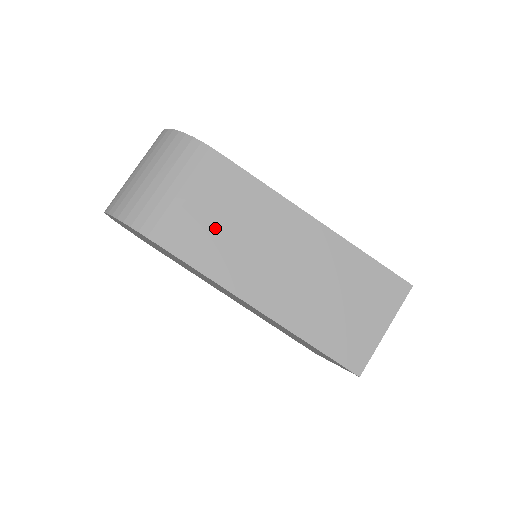
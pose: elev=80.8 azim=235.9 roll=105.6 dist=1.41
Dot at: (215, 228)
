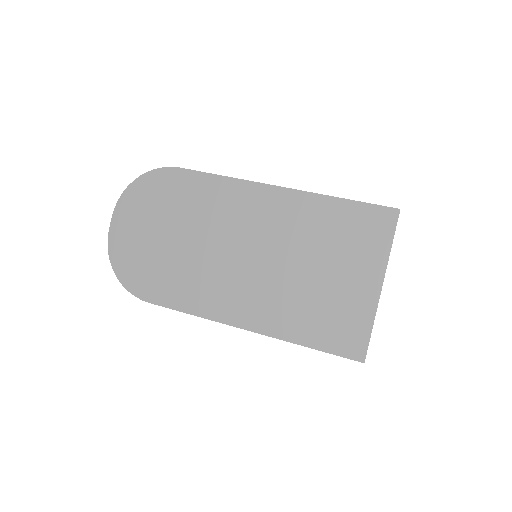
Dot at: occluded
